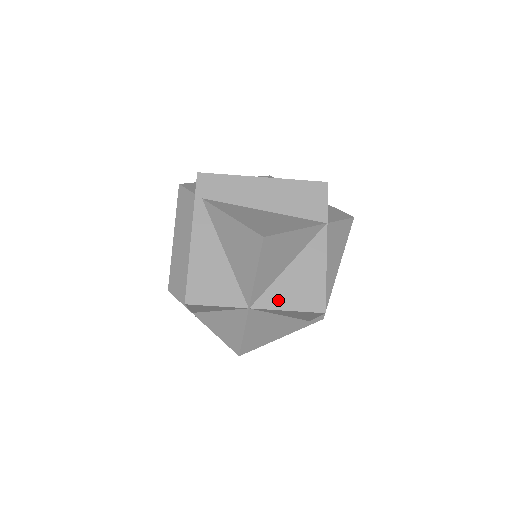
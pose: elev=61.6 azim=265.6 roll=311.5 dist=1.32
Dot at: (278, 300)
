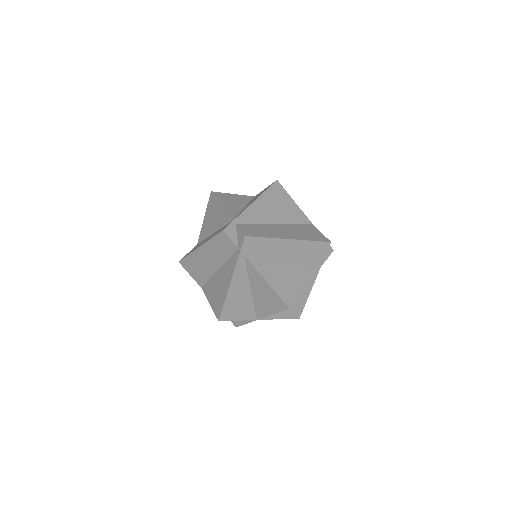
Dot at: (276, 314)
